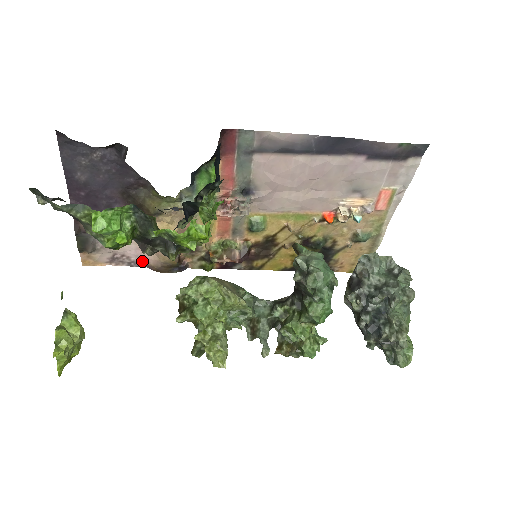
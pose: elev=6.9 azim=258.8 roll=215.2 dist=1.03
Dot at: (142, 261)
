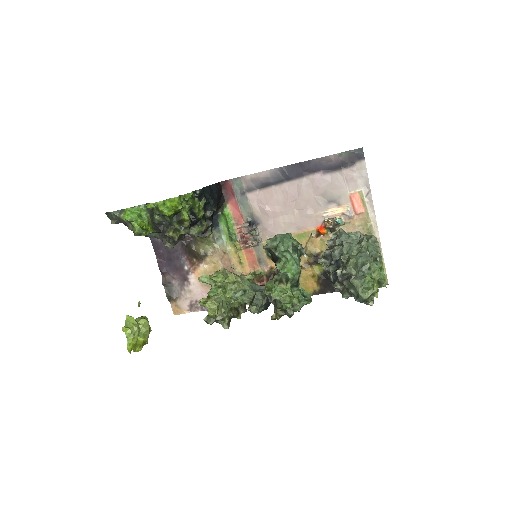
Dot at: occluded
